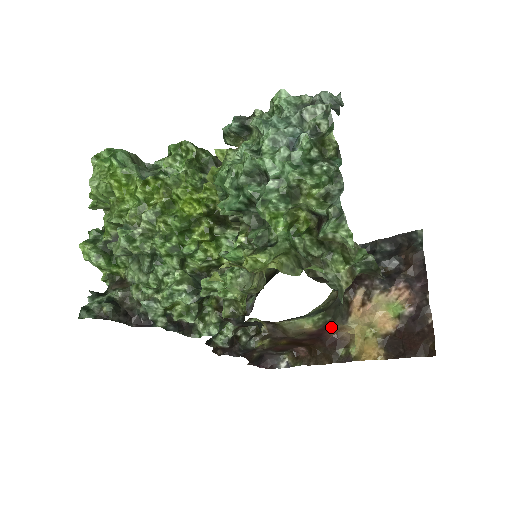
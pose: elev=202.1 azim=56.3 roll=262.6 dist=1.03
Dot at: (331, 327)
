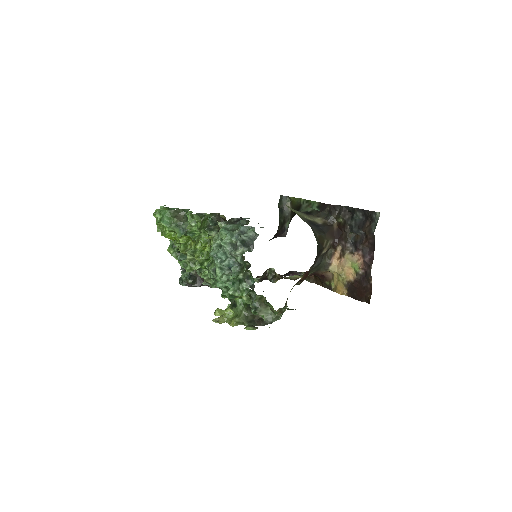
Dot at: (318, 273)
